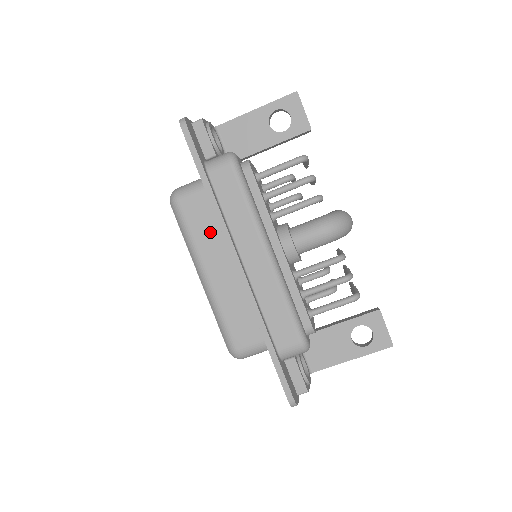
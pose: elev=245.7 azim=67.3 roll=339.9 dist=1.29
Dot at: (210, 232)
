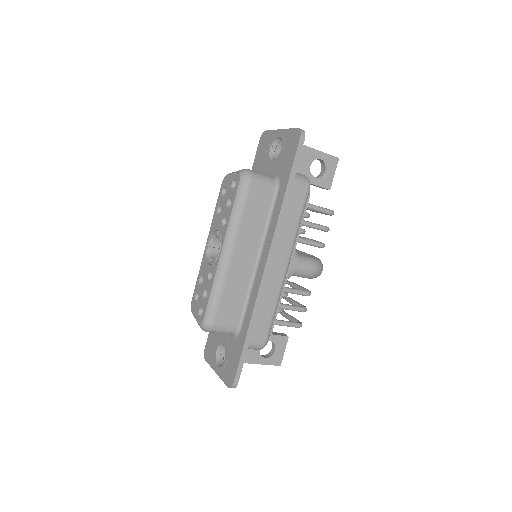
Dot at: (257, 223)
